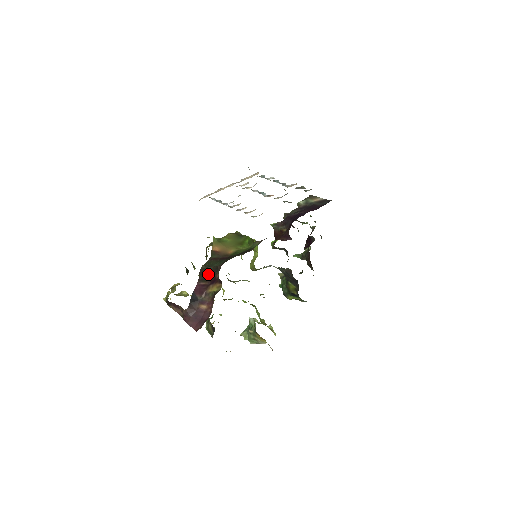
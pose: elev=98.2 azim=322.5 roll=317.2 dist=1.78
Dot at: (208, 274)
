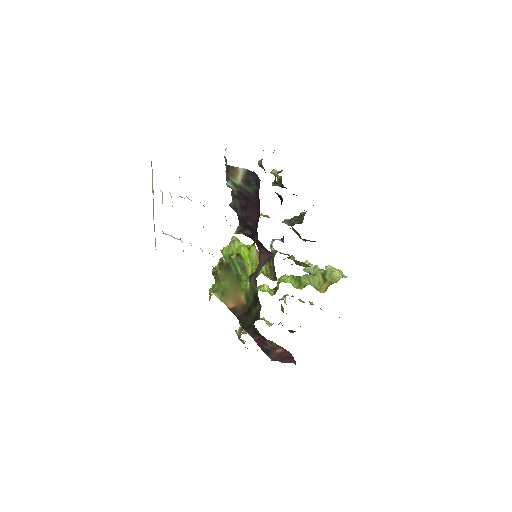
Dot at: (251, 328)
